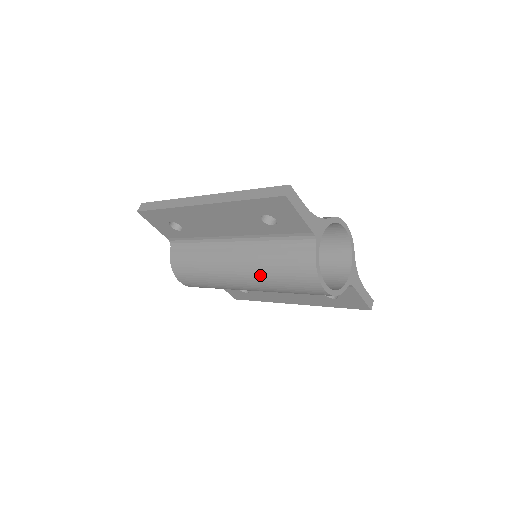
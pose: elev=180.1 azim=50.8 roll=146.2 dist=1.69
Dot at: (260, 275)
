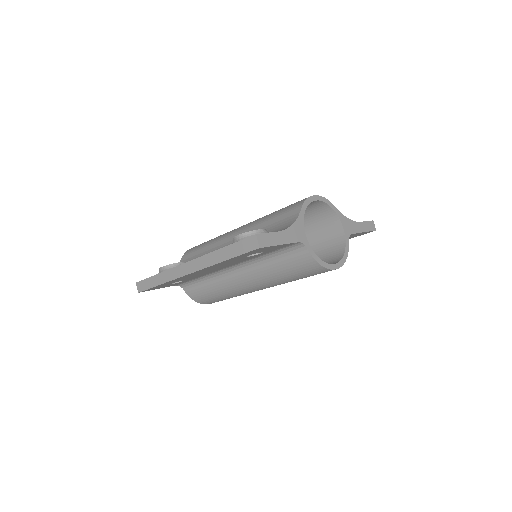
Dot at: (274, 282)
